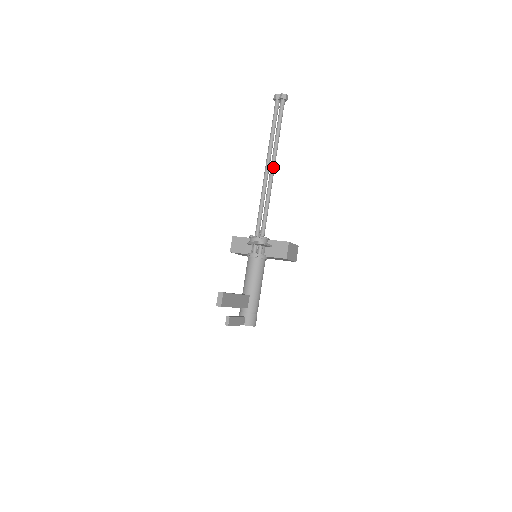
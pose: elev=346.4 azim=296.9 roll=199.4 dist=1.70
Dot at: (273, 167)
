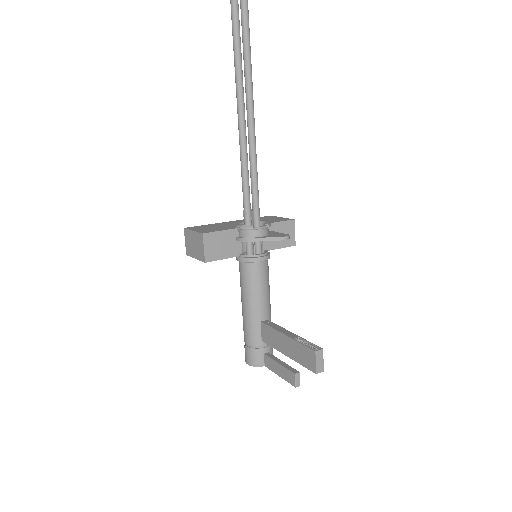
Dot at: occluded
